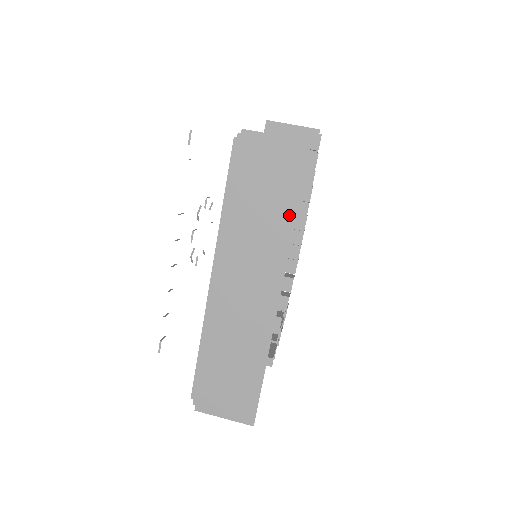
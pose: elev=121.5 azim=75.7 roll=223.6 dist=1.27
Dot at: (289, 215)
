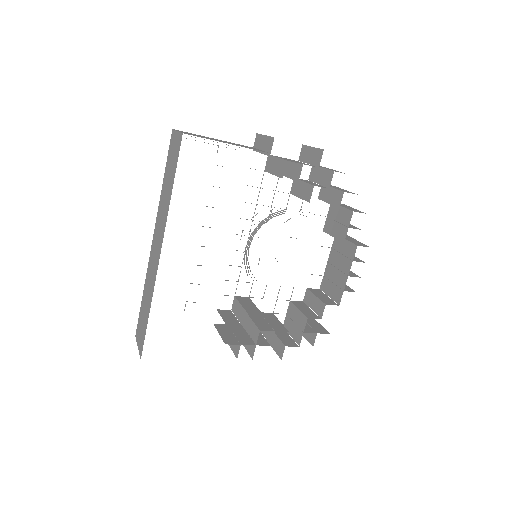
Dot at: (171, 191)
